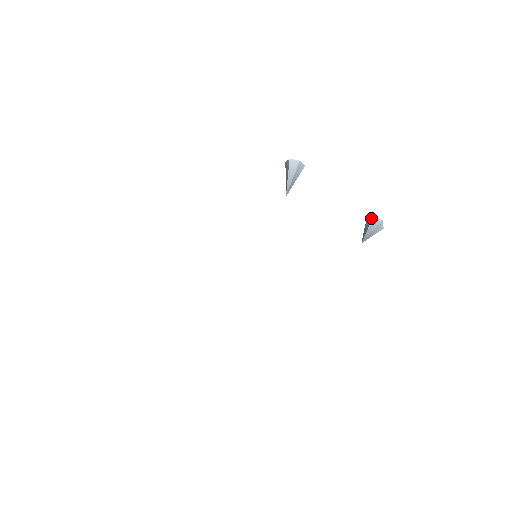
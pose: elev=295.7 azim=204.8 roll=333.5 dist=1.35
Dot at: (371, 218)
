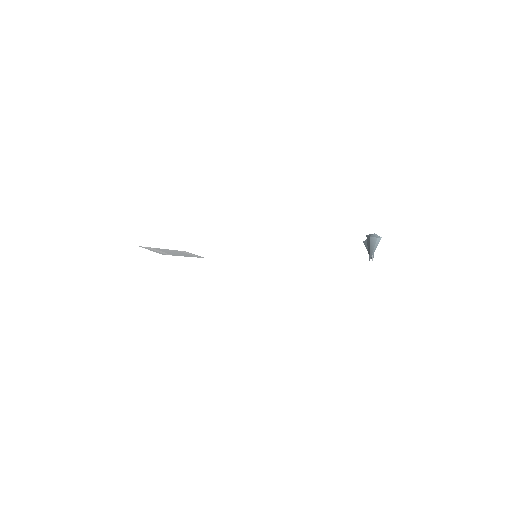
Dot at: occluded
